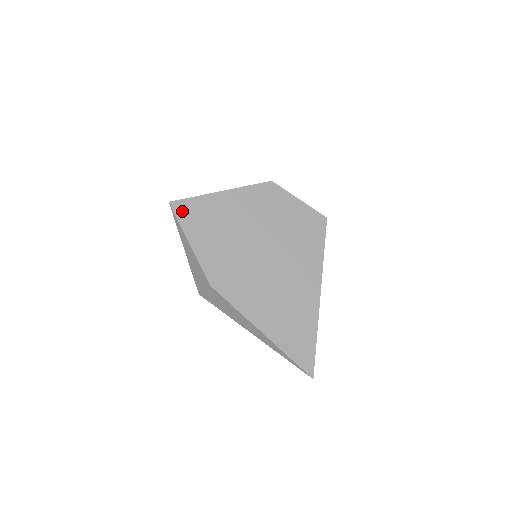
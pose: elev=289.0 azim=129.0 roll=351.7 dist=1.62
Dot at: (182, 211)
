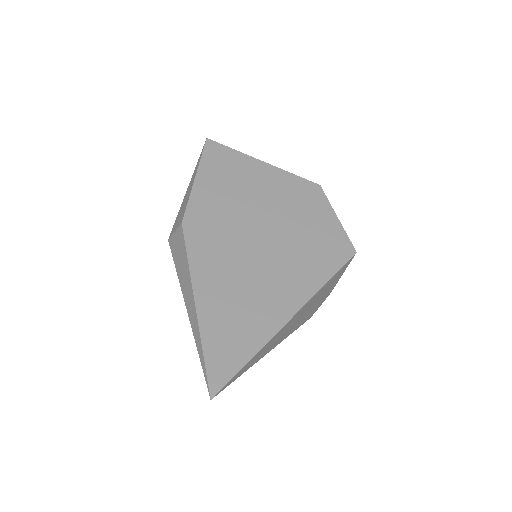
Dot at: (212, 151)
